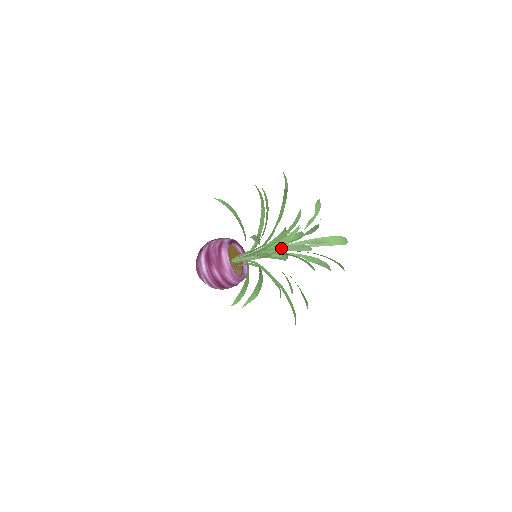
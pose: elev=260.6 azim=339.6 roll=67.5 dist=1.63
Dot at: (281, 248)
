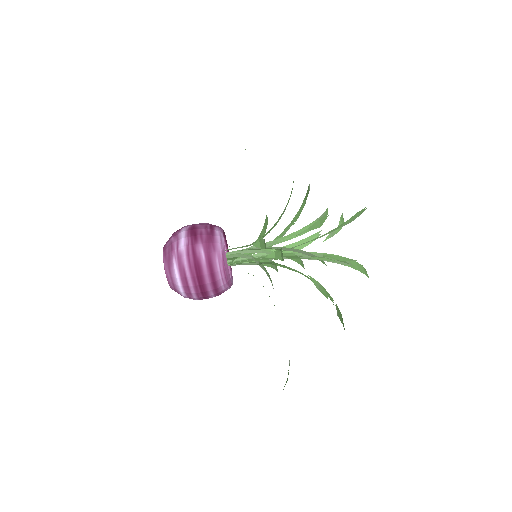
Dot at: (312, 226)
